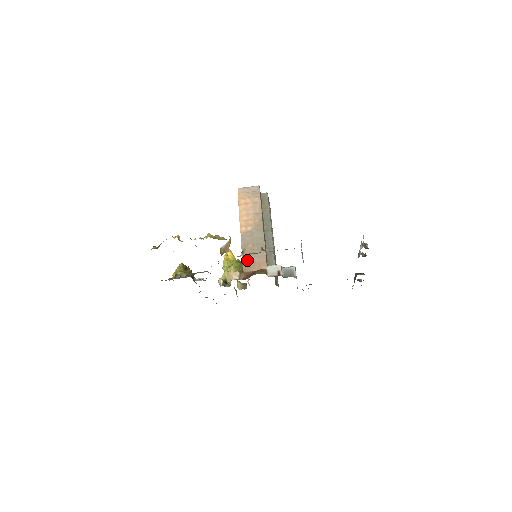
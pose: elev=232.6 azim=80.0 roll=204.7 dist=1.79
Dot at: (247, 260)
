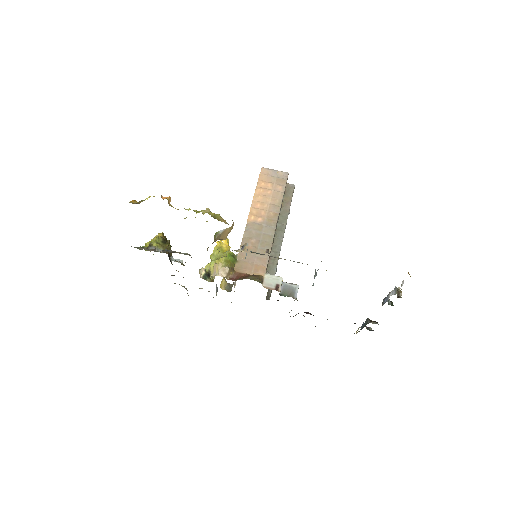
Dot at: (244, 257)
